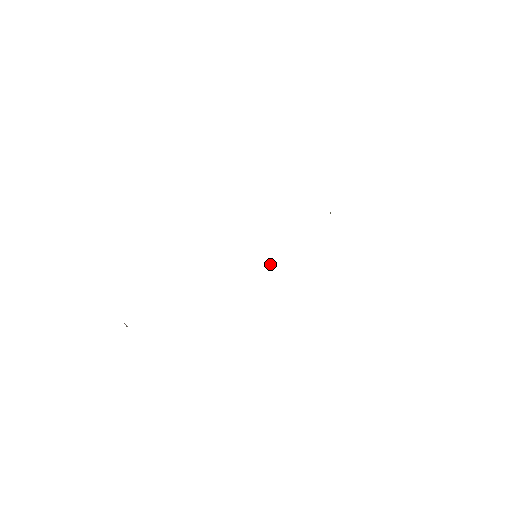
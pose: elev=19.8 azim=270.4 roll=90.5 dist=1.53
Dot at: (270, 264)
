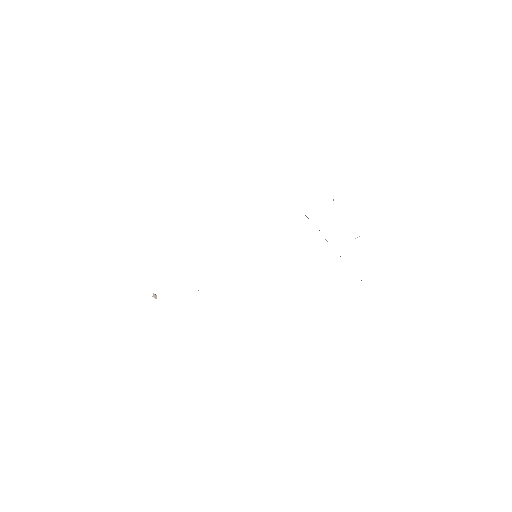
Dot at: occluded
